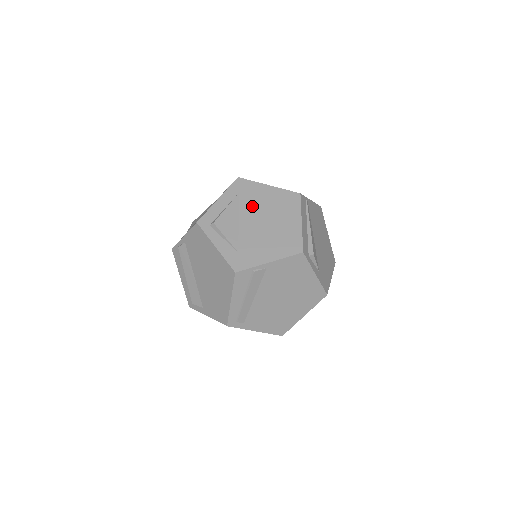
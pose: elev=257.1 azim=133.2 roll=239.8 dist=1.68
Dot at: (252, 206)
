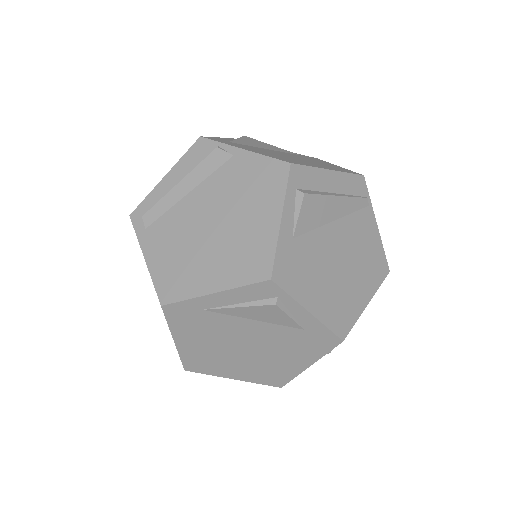
Dot at: (298, 156)
